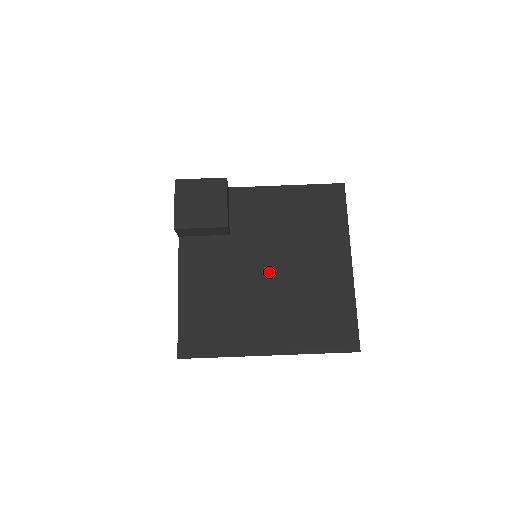
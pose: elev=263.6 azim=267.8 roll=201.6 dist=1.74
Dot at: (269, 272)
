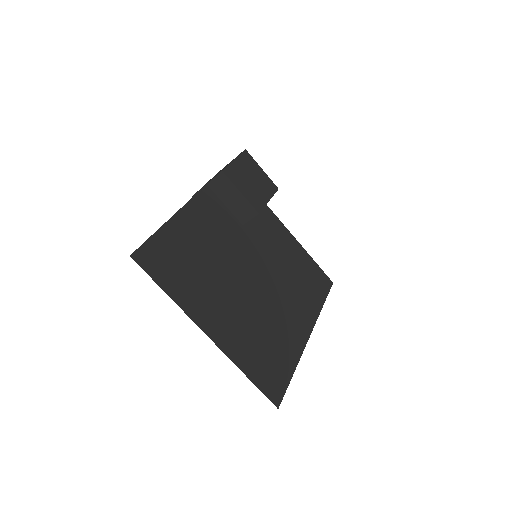
Dot at: (252, 278)
